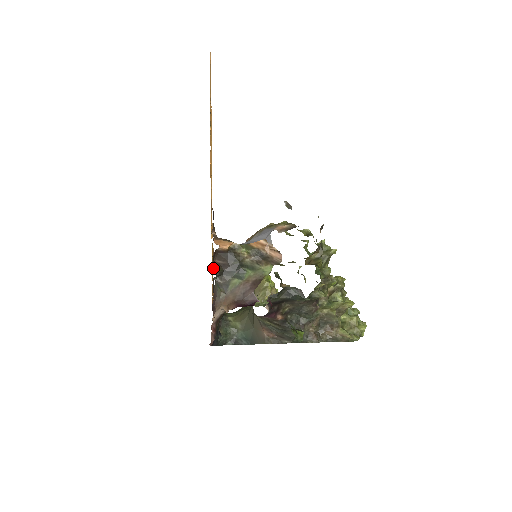
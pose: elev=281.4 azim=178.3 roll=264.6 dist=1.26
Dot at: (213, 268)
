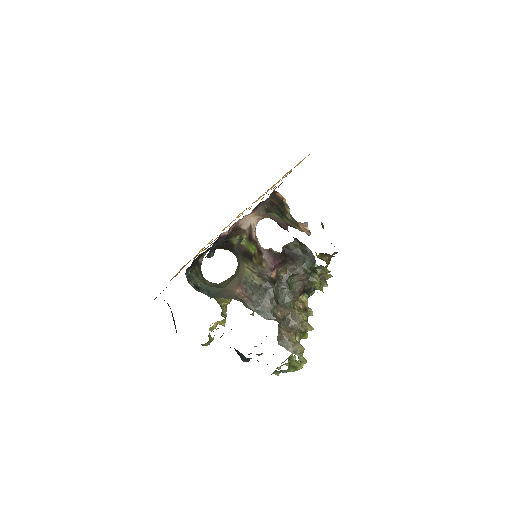
Dot at: occluded
